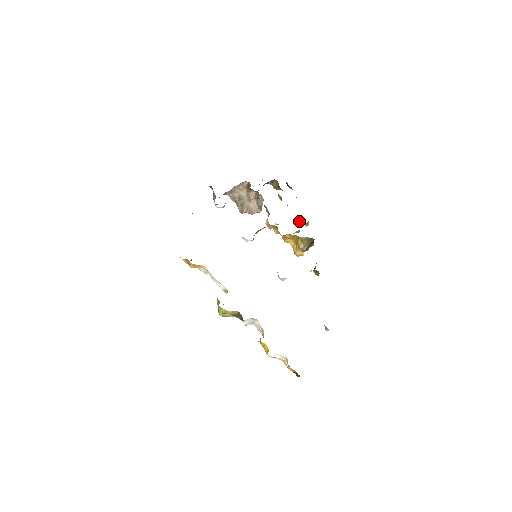
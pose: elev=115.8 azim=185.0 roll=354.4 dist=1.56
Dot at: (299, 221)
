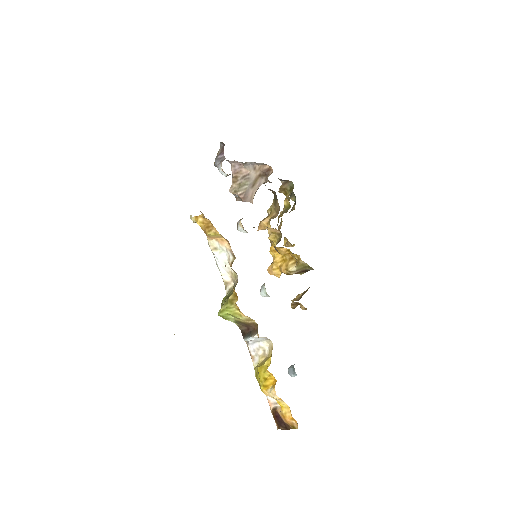
Dot at: (285, 237)
